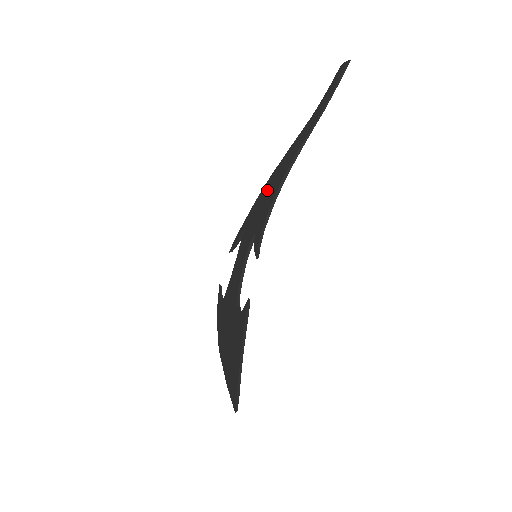
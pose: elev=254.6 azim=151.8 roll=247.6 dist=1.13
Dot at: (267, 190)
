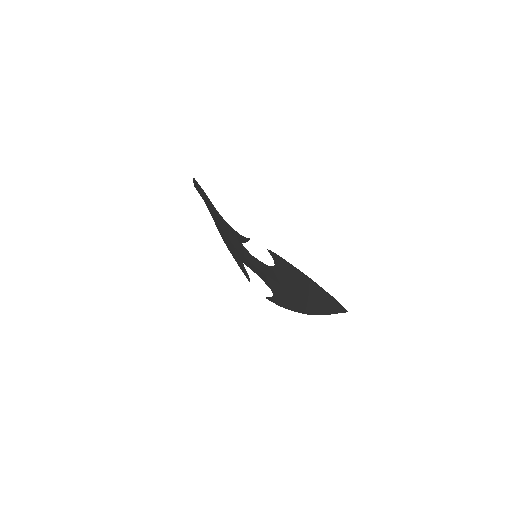
Dot at: (225, 237)
